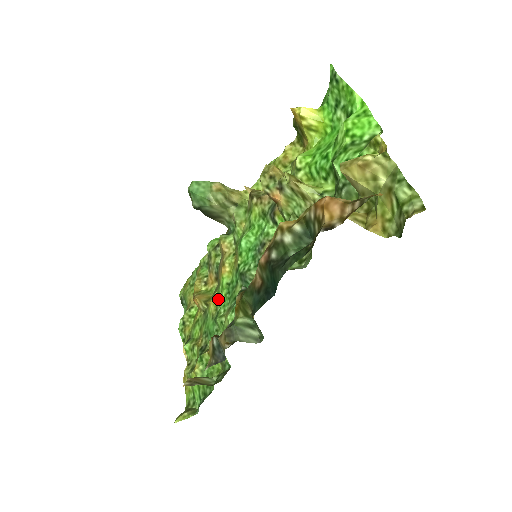
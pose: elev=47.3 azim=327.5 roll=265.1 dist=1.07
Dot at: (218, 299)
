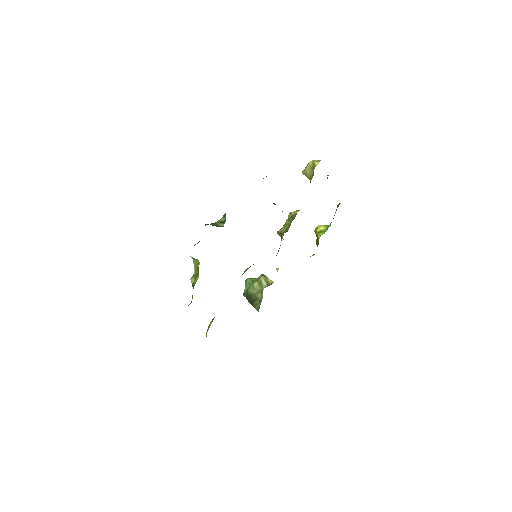
Dot at: occluded
